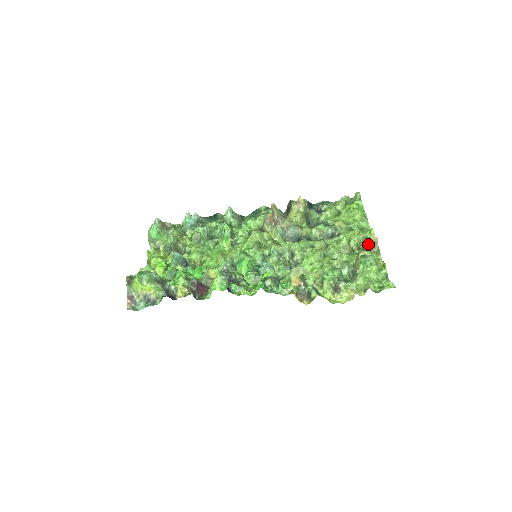
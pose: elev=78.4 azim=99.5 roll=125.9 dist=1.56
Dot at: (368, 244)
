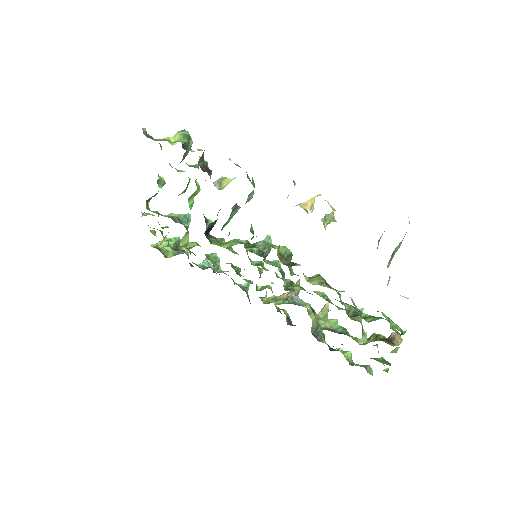
Dot at: (386, 339)
